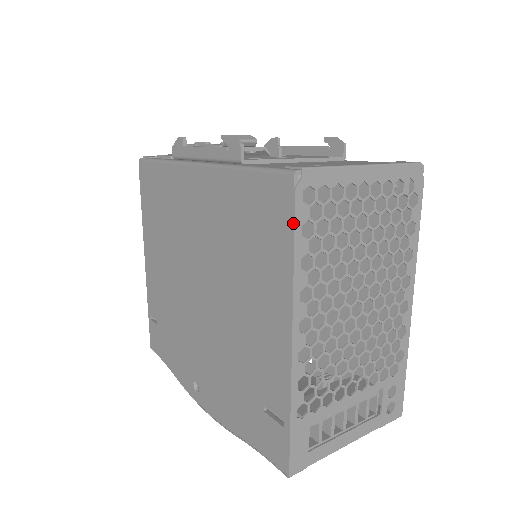
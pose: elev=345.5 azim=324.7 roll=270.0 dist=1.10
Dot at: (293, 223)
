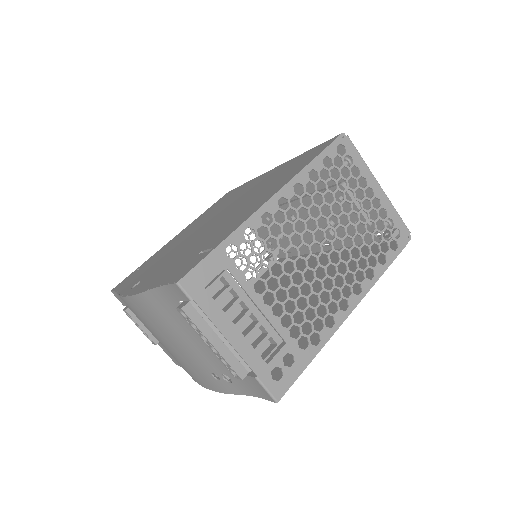
Dot at: (323, 149)
